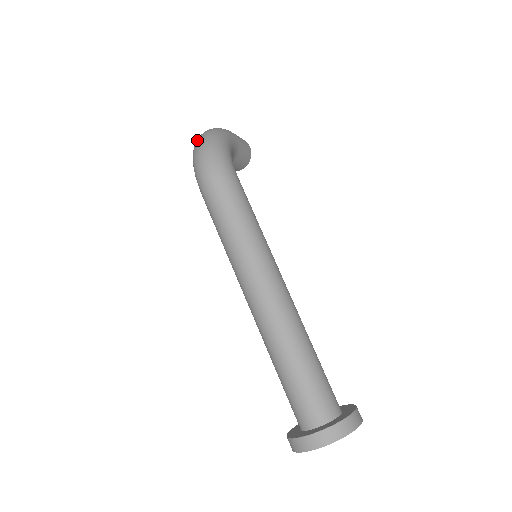
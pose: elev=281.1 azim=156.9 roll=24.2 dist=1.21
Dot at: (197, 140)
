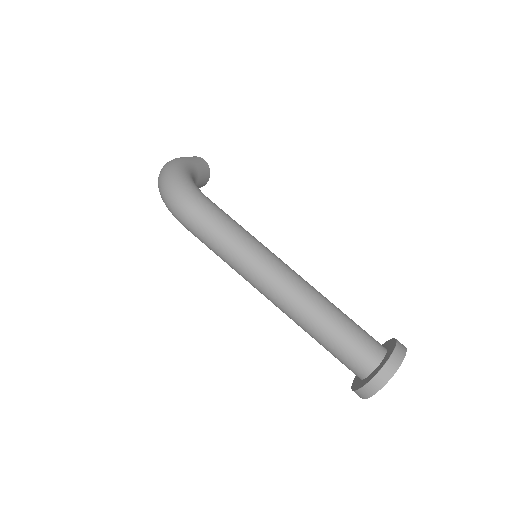
Dot at: (158, 183)
